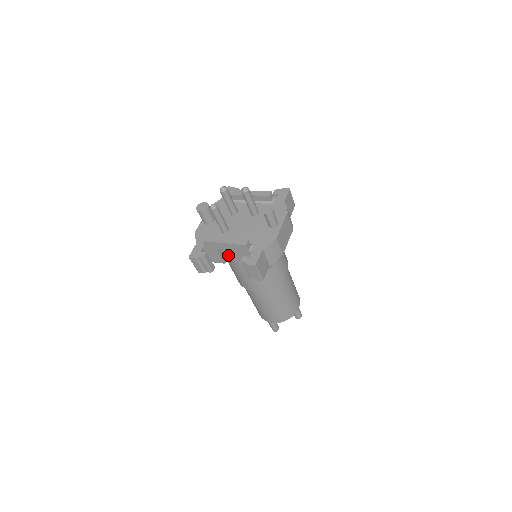
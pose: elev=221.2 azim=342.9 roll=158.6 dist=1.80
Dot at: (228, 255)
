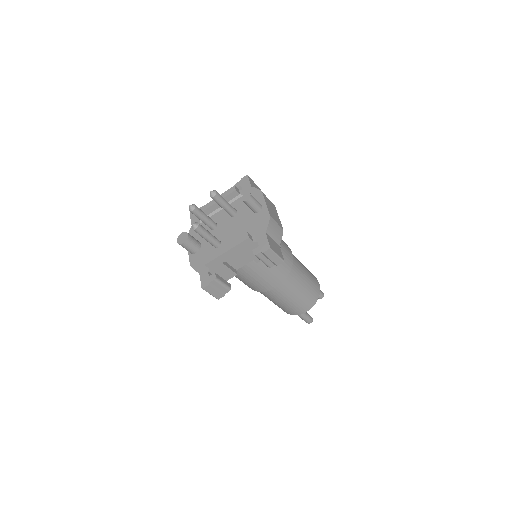
Dot at: (235, 265)
